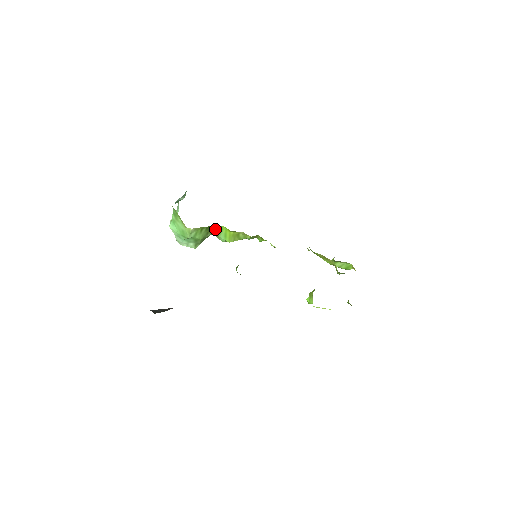
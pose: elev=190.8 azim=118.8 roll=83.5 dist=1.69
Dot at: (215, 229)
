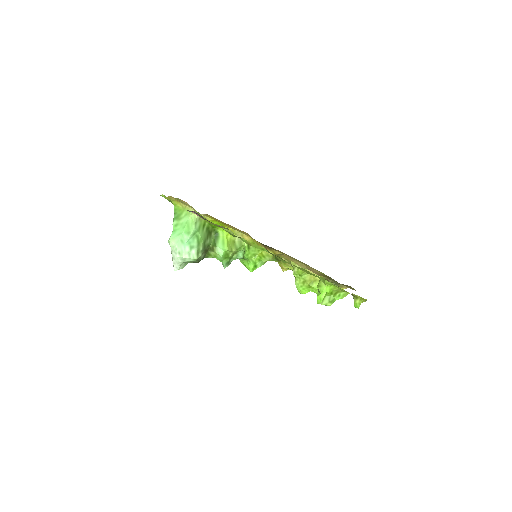
Dot at: (213, 238)
